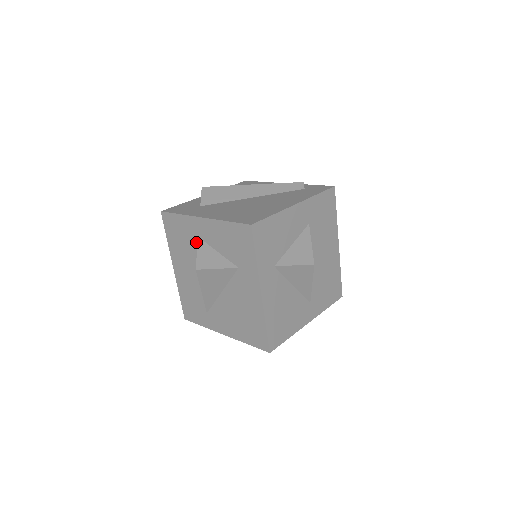
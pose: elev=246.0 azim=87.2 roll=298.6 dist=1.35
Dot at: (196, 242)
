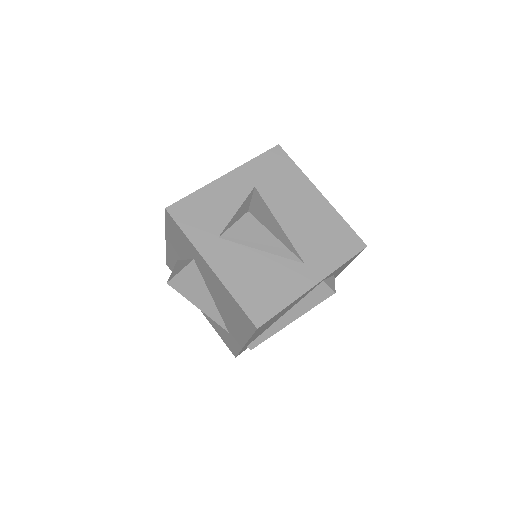
Dot at: occluded
